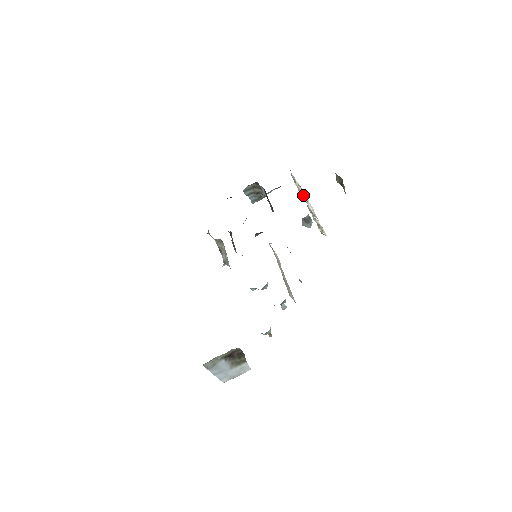
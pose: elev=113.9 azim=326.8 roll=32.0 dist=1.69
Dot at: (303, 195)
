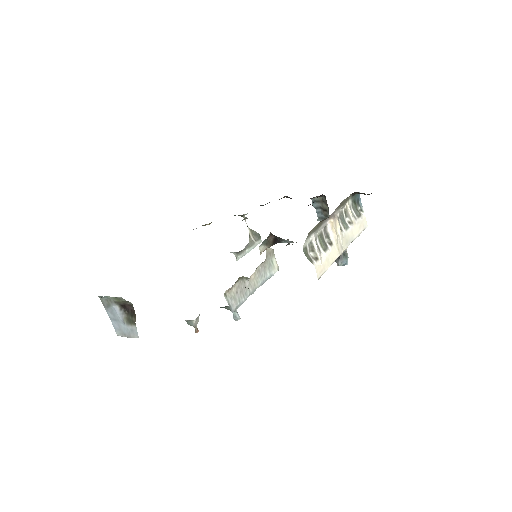
Dot at: (349, 224)
